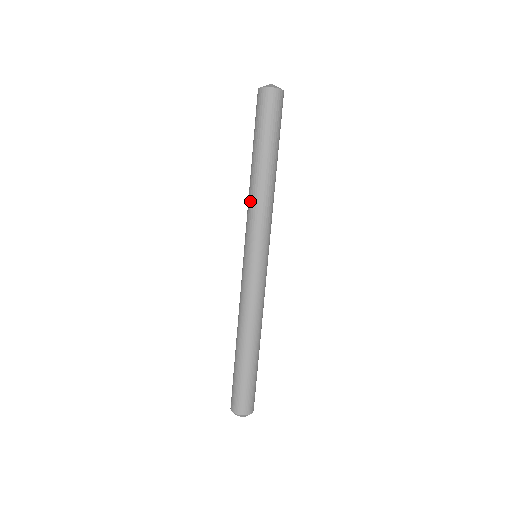
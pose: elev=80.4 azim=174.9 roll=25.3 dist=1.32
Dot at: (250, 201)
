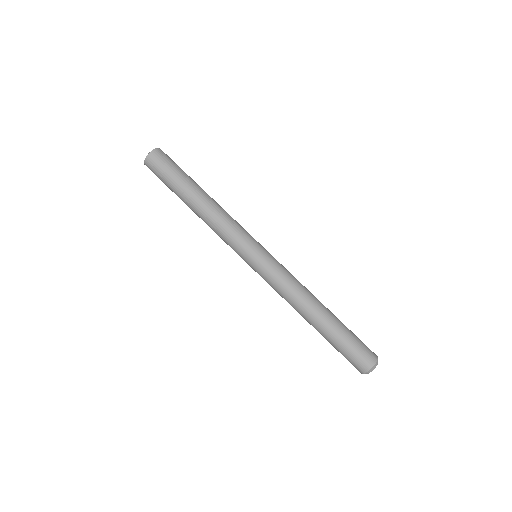
Dot at: (215, 224)
